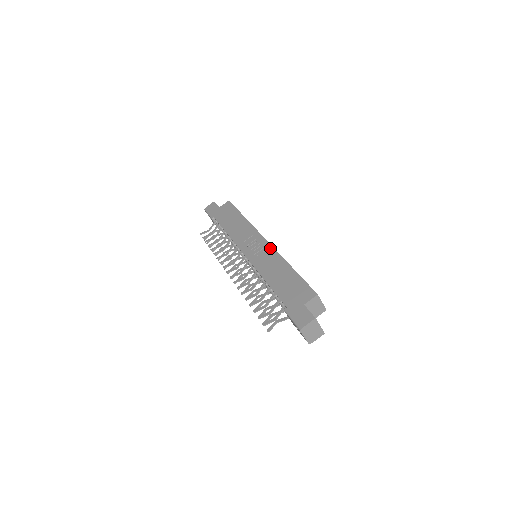
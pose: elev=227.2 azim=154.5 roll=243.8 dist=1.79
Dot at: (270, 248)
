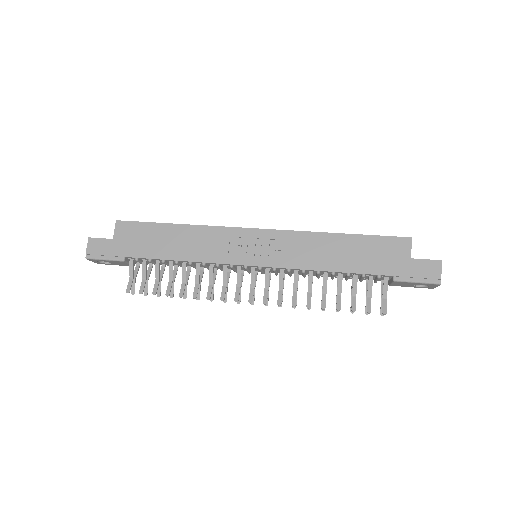
Dot at: (281, 234)
